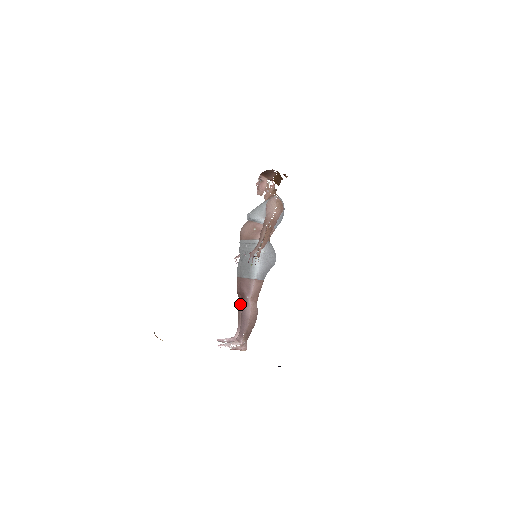
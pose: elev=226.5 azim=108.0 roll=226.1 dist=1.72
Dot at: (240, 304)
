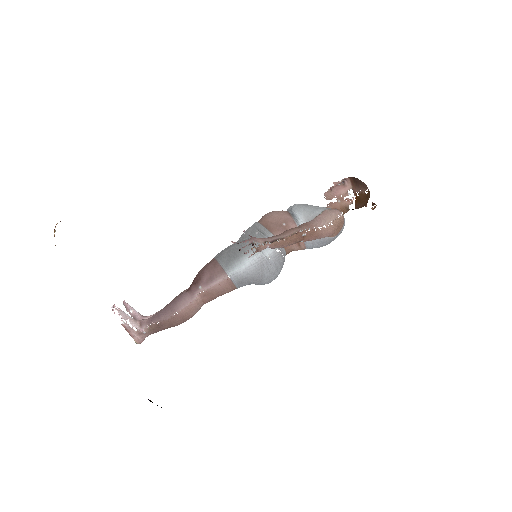
Dot at: (187, 289)
